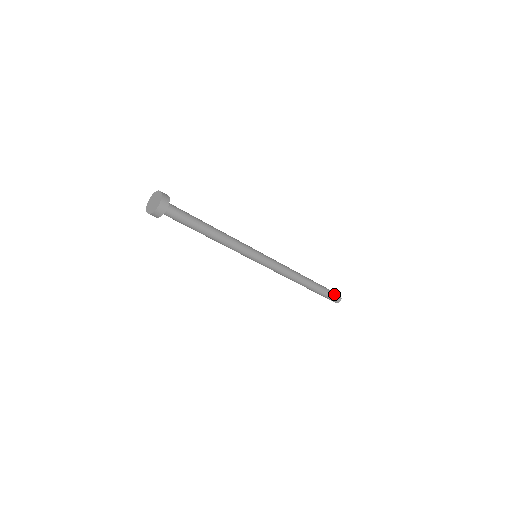
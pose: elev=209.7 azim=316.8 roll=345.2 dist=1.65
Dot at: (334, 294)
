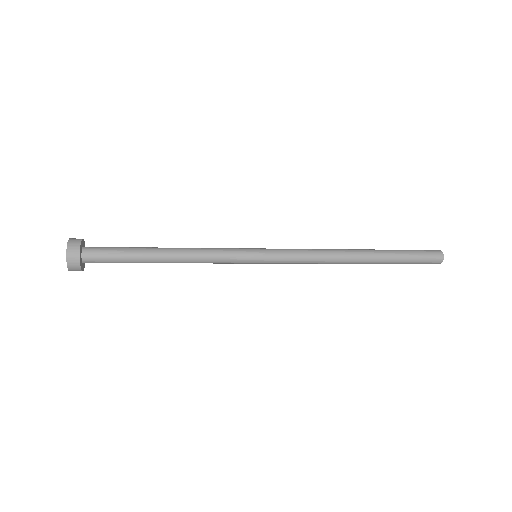
Dot at: (425, 257)
